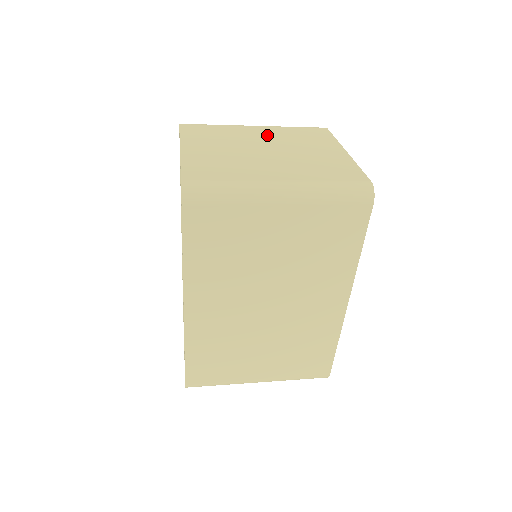
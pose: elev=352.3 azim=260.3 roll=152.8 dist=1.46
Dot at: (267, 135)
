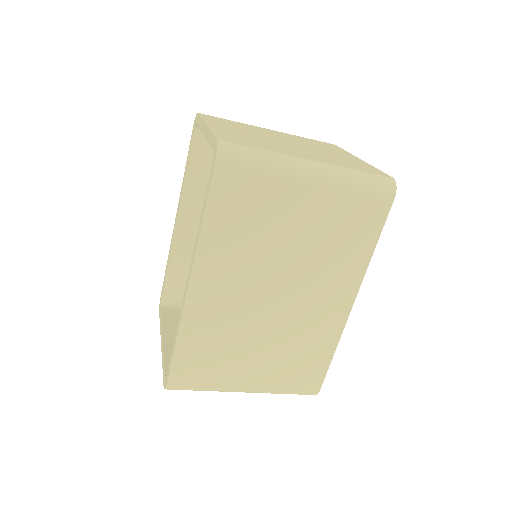
Dot at: (284, 136)
